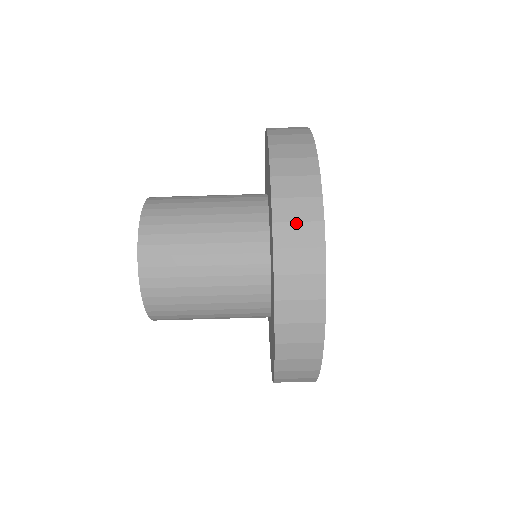
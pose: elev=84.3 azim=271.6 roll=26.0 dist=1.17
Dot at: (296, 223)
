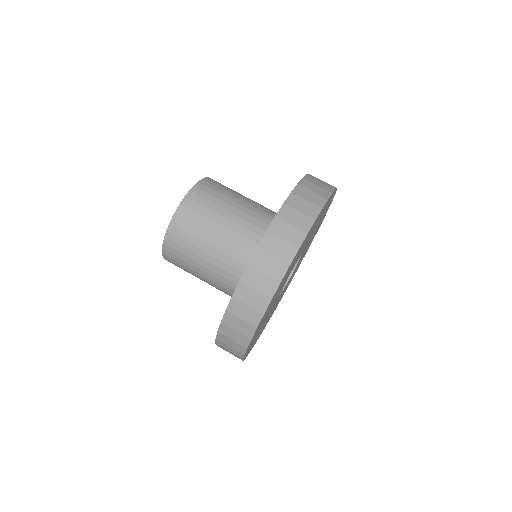
Dot at: (254, 290)
